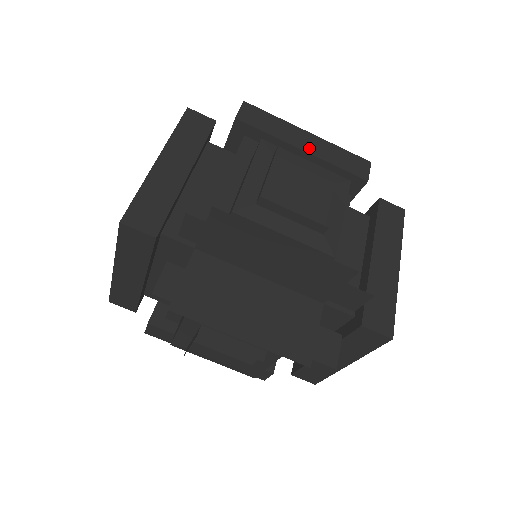
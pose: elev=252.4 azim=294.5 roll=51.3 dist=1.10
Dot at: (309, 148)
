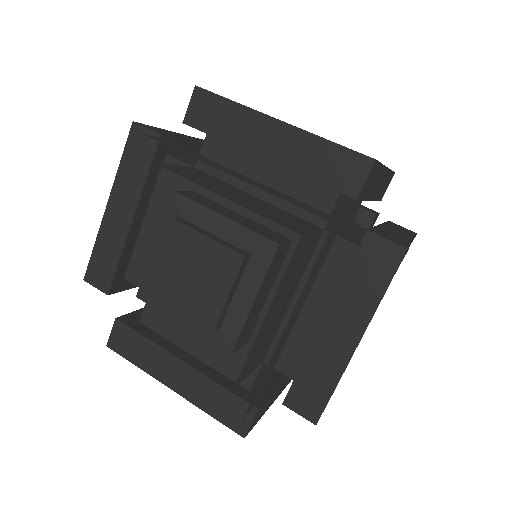
Dot at: occluded
